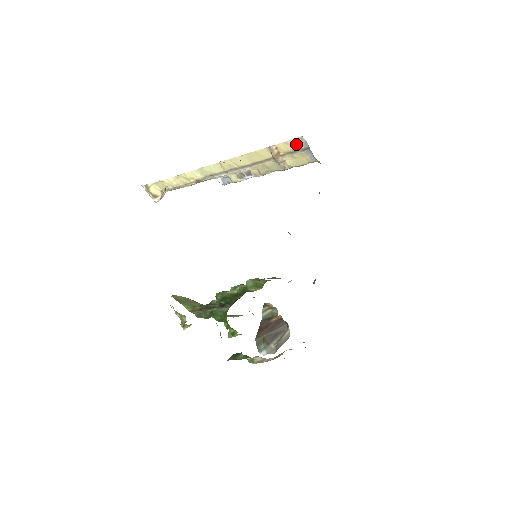
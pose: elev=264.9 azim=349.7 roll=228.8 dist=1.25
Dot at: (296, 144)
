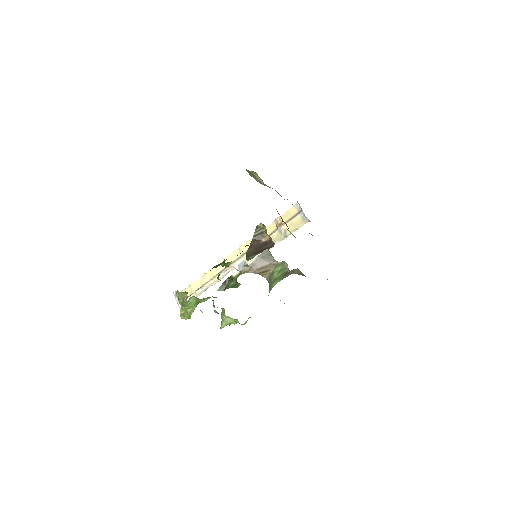
Dot at: (293, 211)
